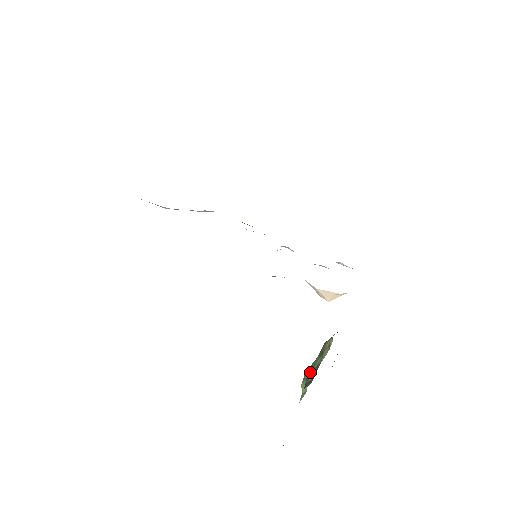
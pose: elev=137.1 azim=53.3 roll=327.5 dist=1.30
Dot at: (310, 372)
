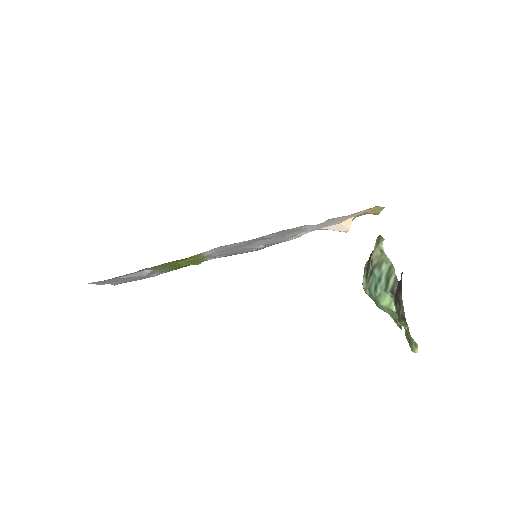
Dot at: (383, 283)
